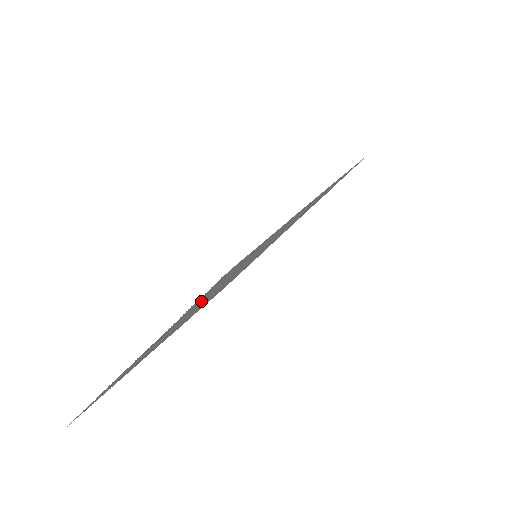
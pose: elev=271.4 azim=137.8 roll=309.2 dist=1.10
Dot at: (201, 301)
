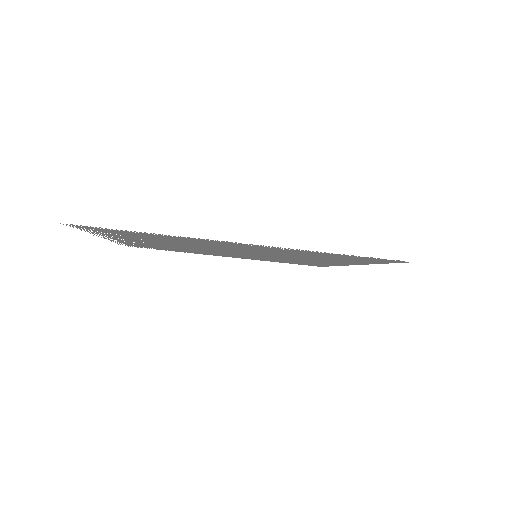
Dot at: (319, 255)
